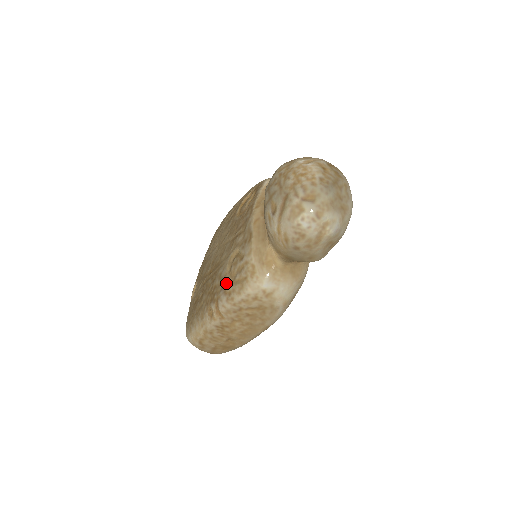
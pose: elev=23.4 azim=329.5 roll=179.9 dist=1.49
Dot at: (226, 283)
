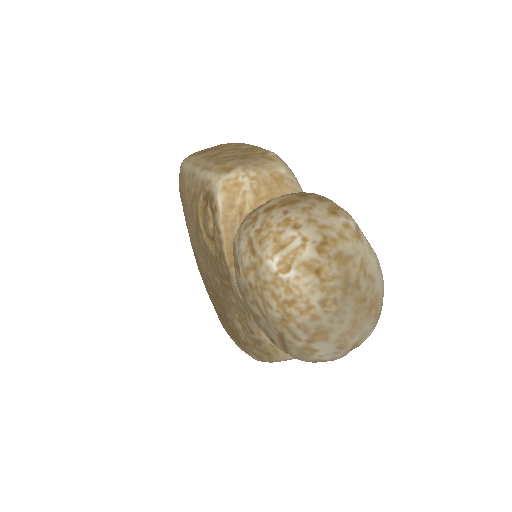
Dot at: (246, 343)
